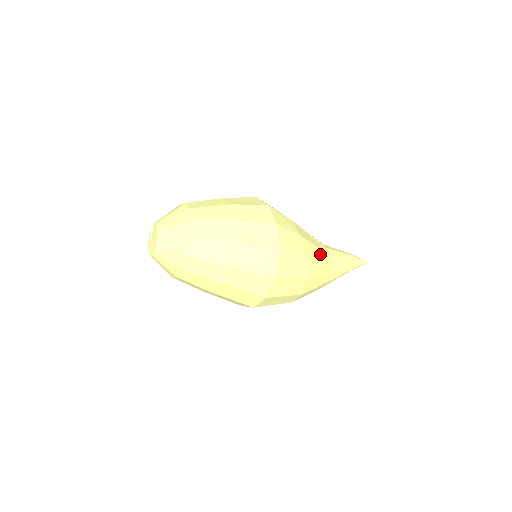
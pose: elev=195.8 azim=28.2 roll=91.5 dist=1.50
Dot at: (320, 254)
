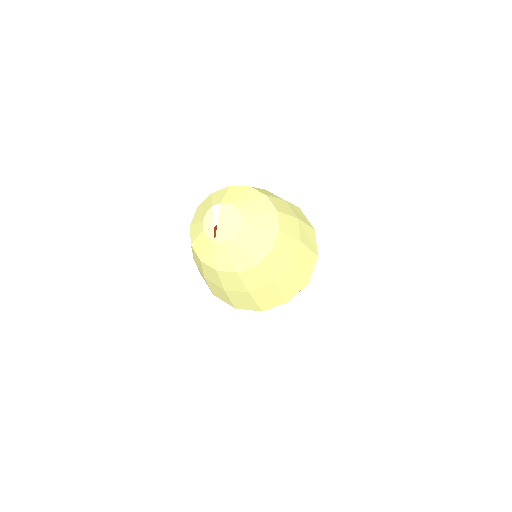
Dot at: occluded
